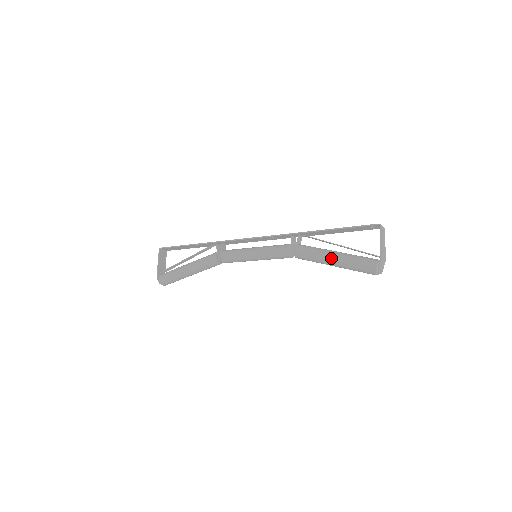
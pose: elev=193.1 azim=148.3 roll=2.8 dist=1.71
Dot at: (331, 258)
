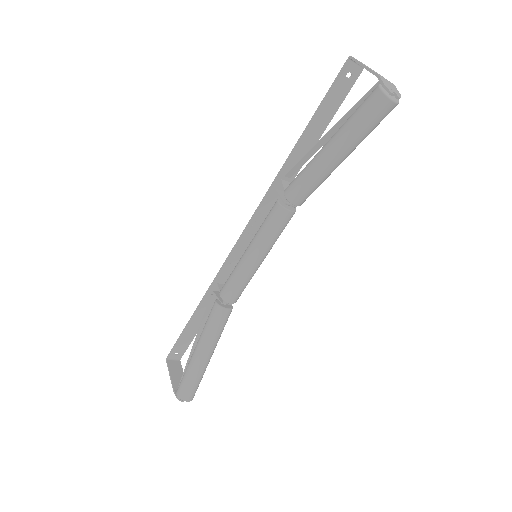
Dot at: (325, 150)
